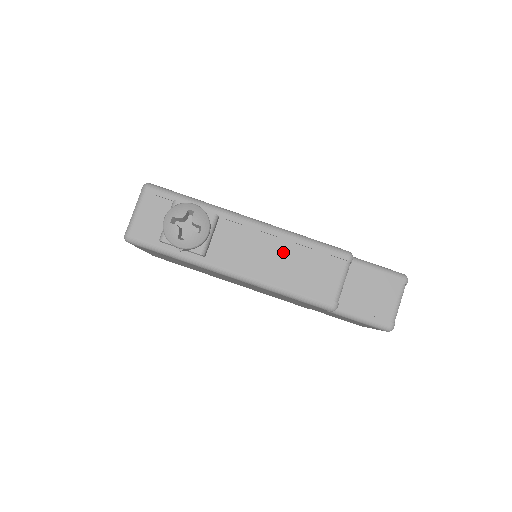
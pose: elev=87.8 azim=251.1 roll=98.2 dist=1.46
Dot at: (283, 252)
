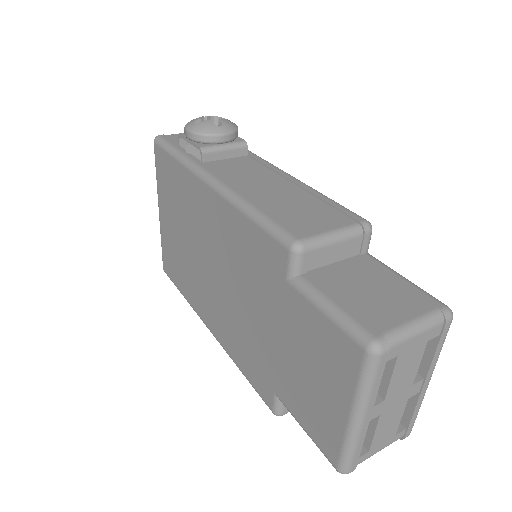
Dot at: (284, 189)
